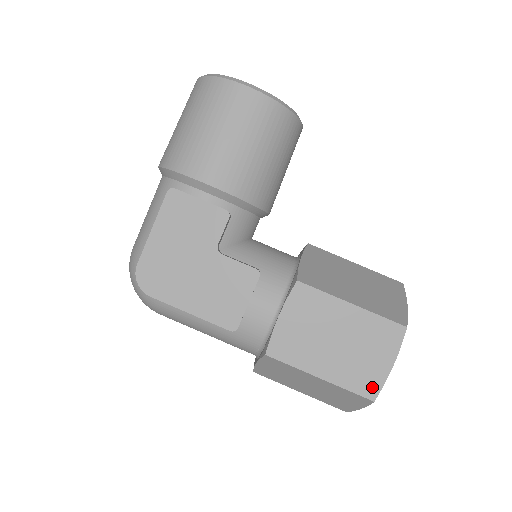
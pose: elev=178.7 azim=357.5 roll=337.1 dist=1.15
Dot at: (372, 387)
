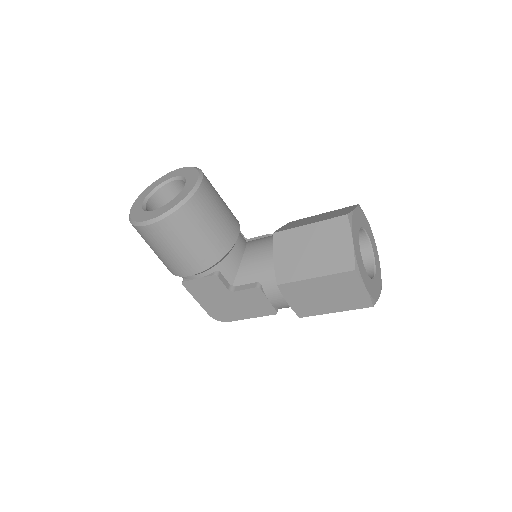
Dot at: (365, 302)
